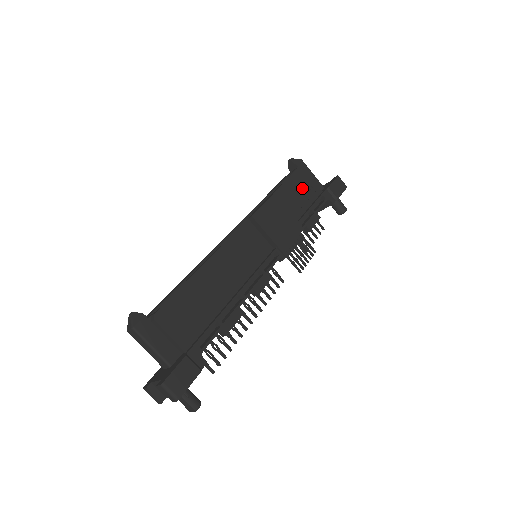
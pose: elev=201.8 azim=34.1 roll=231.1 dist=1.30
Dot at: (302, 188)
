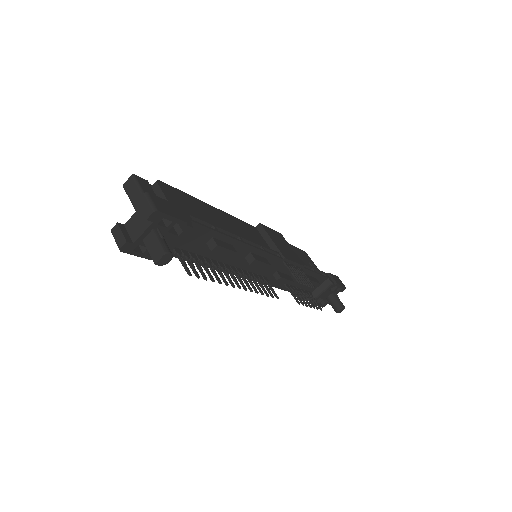
Dot at: (305, 259)
